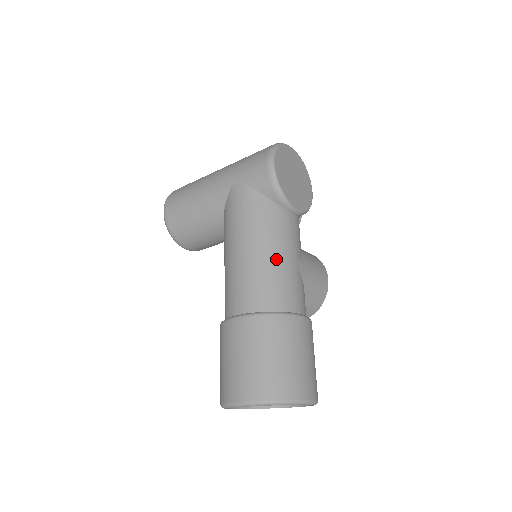
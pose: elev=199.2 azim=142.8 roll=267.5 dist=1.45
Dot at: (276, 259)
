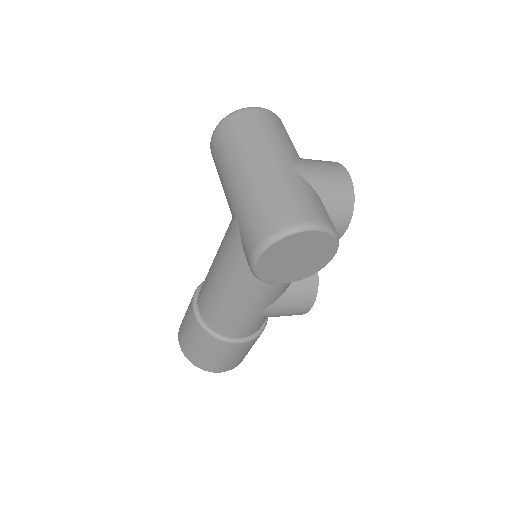
Dot at: (233, 307)
